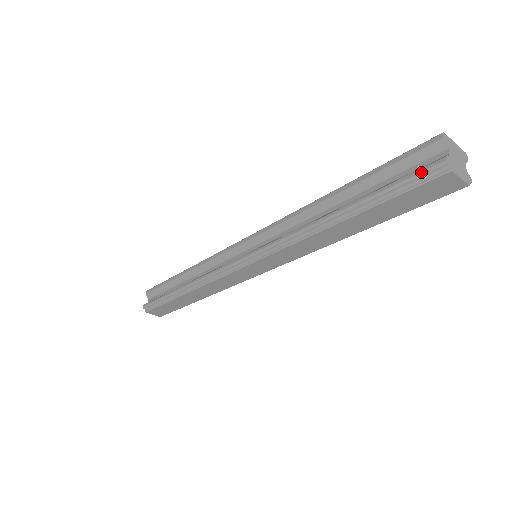
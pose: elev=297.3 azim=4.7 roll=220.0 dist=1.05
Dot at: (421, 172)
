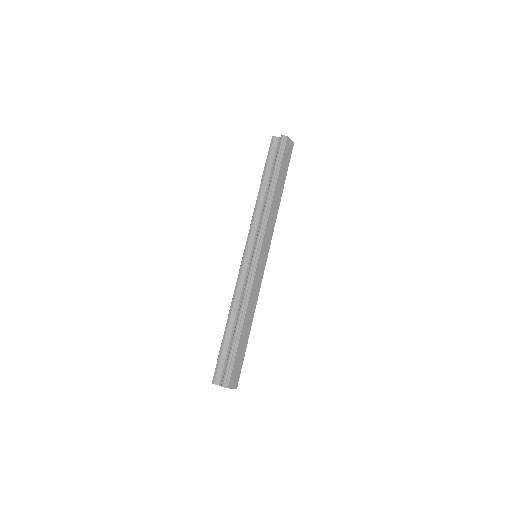
Dot at: (281, 144)
